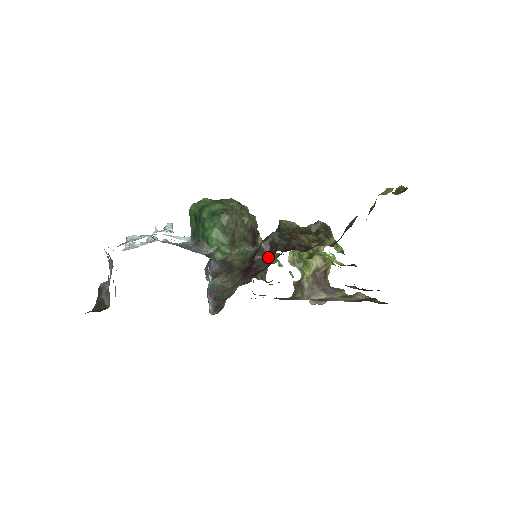
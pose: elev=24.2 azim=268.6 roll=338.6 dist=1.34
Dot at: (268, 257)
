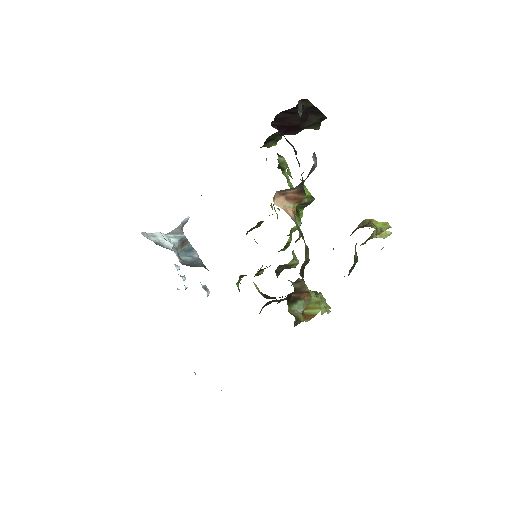
Dot at: occluded
